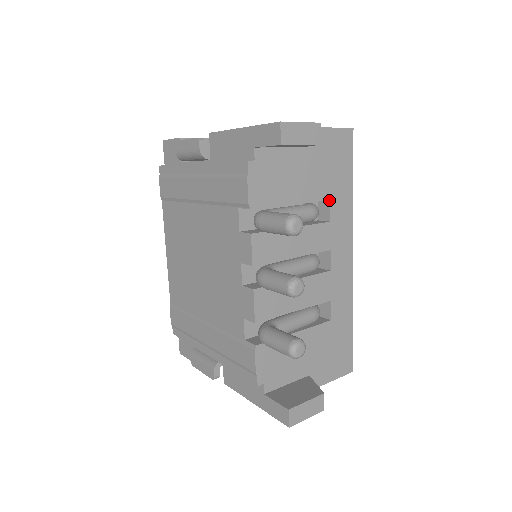
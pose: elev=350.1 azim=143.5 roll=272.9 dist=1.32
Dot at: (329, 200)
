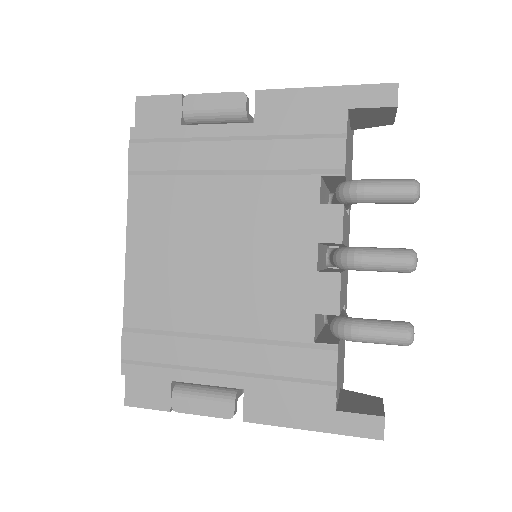
Dot at: occluded
